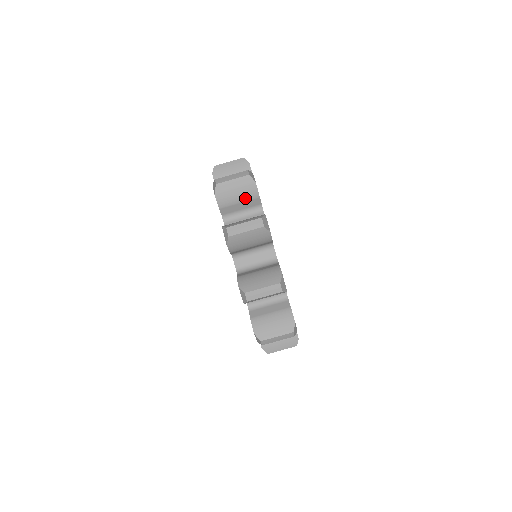
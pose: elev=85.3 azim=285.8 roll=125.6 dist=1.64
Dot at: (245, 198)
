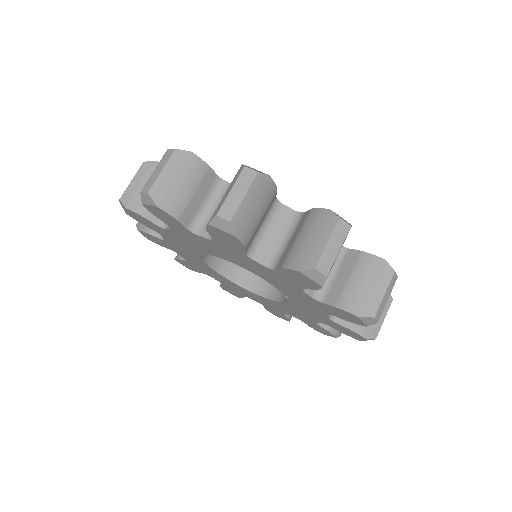
Dot at: (195, 181)
